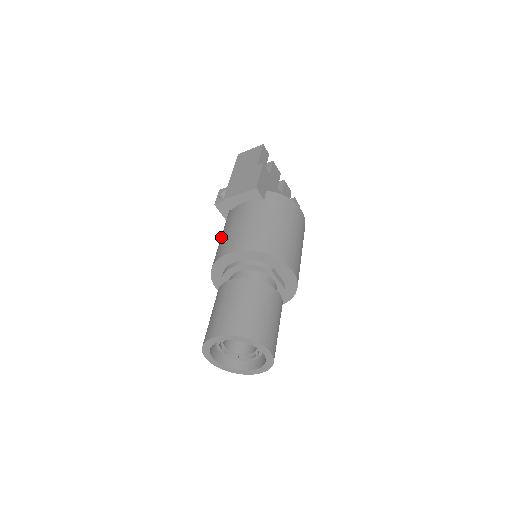
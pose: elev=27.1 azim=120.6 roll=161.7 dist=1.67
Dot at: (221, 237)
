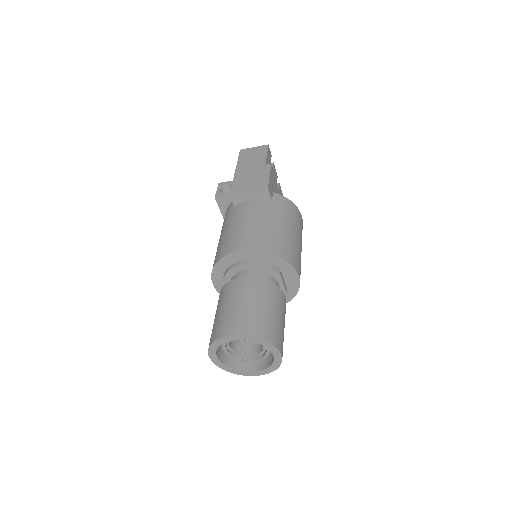
Dot at: (224, 232)
